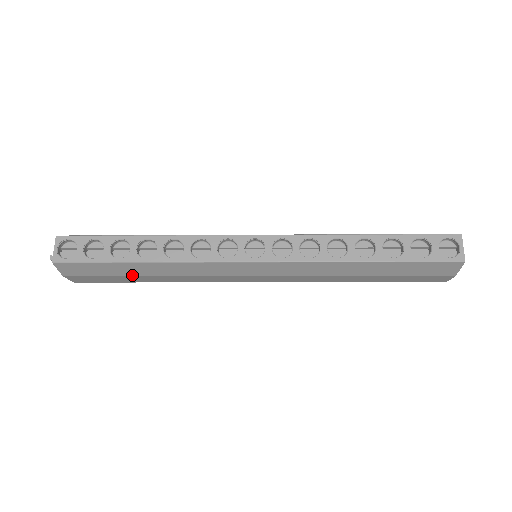
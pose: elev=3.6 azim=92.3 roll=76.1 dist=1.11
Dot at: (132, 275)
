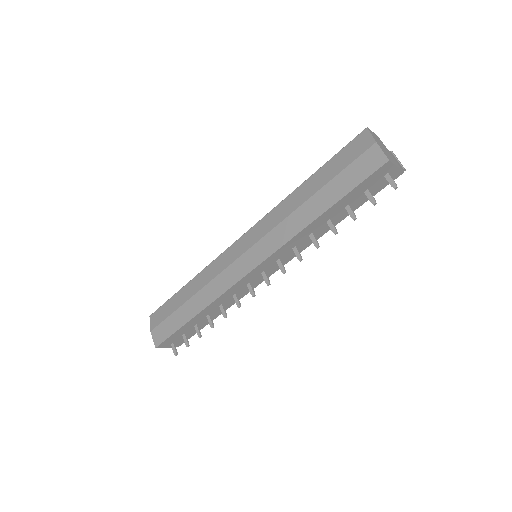
Dot at: (182, 305)
